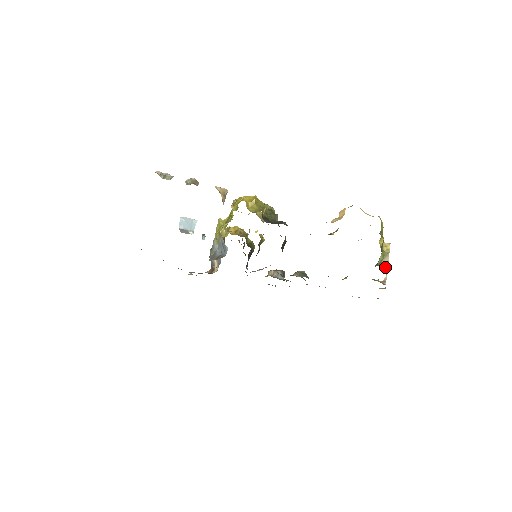
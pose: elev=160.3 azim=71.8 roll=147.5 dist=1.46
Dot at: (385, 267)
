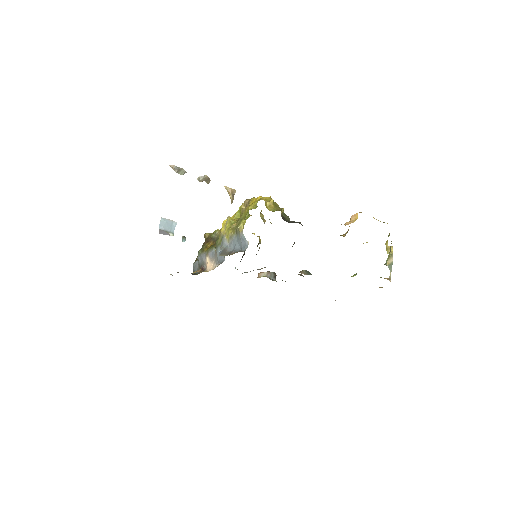
Dot at: (390, 267)
